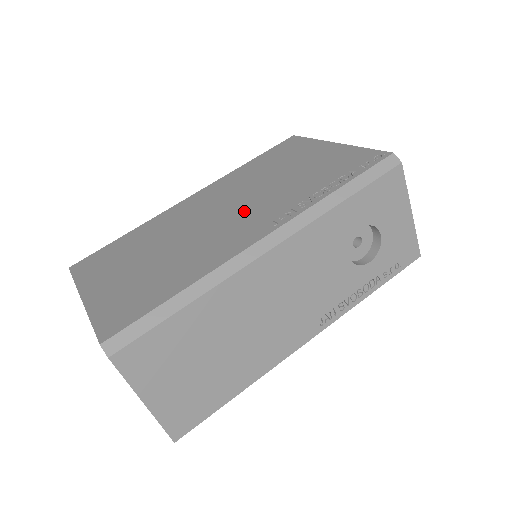
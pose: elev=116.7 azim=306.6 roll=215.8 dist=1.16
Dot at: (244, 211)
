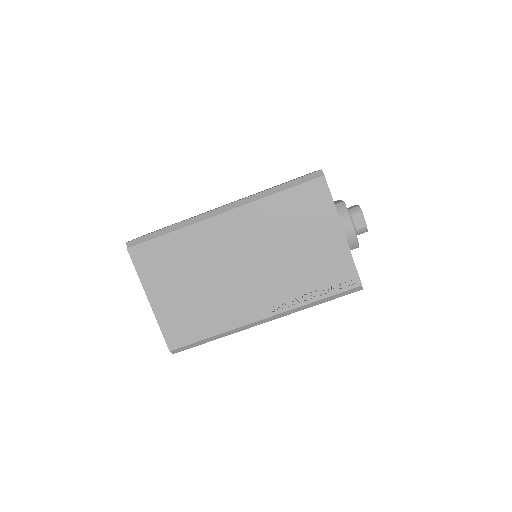
Dot at: (259, 278)
